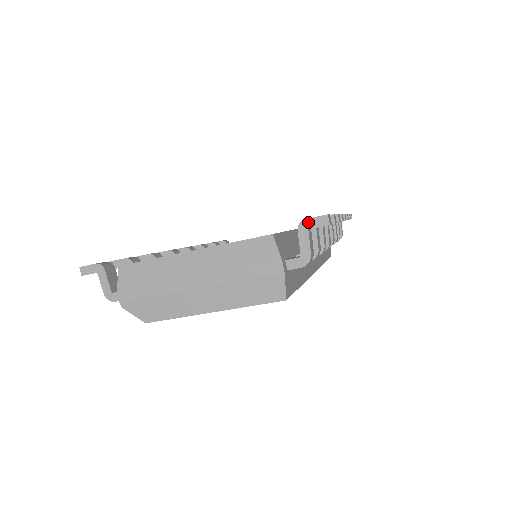
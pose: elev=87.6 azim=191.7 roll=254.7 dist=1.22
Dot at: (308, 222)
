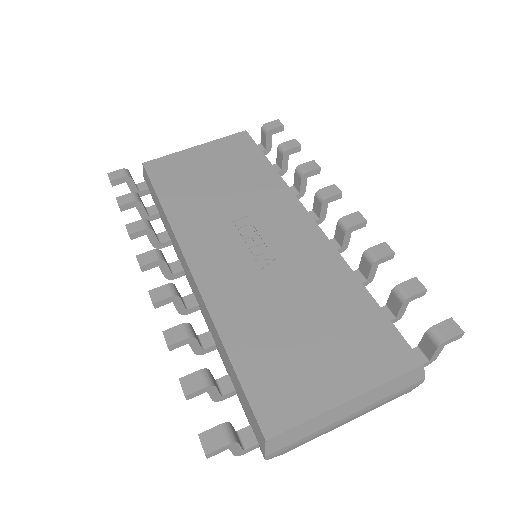
Dot at: (448, 342)
